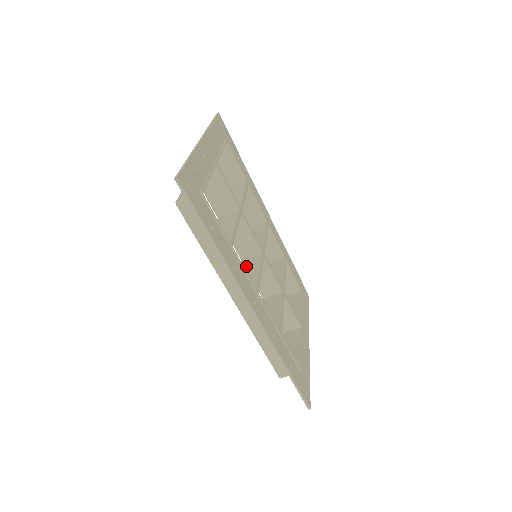
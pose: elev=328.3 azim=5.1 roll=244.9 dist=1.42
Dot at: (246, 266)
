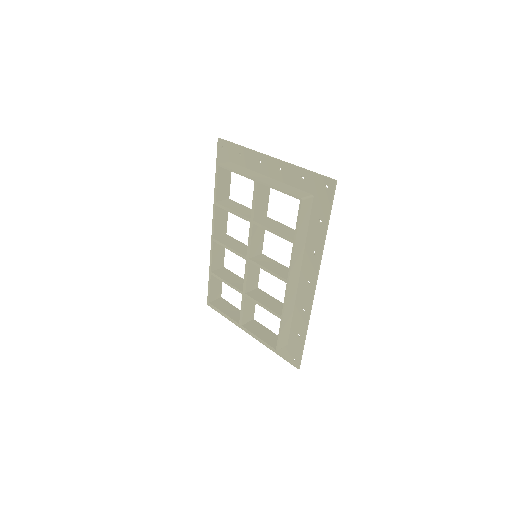
Dot at: (262, 262)
